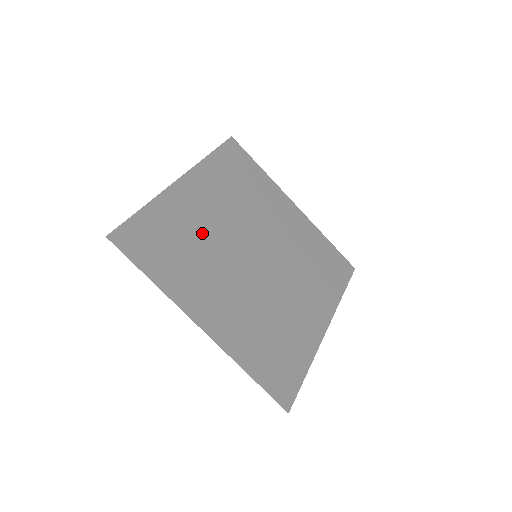
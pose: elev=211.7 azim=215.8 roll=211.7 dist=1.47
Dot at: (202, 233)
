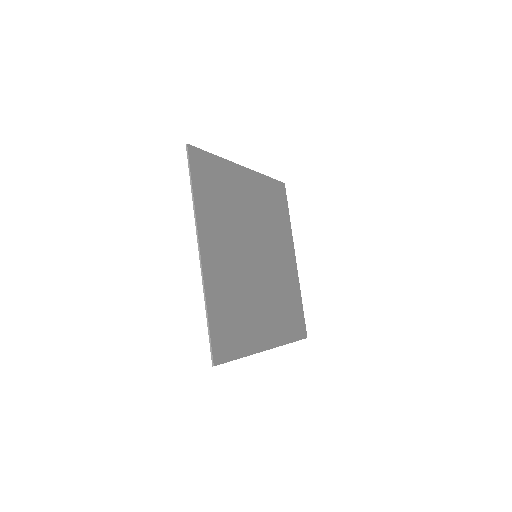
Dot at: (236, 206)
